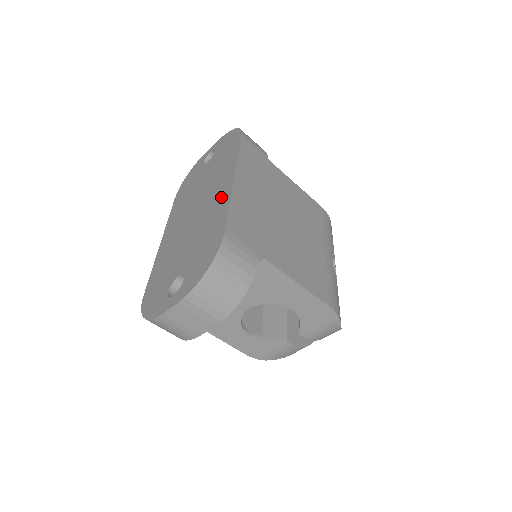
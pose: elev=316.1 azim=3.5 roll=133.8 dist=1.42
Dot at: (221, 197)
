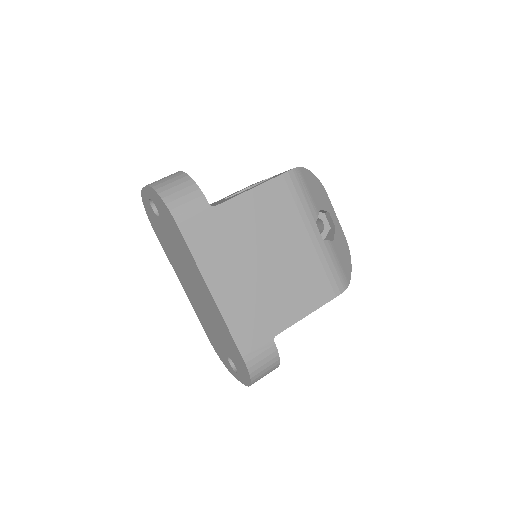
Dot at: (213, 308)
